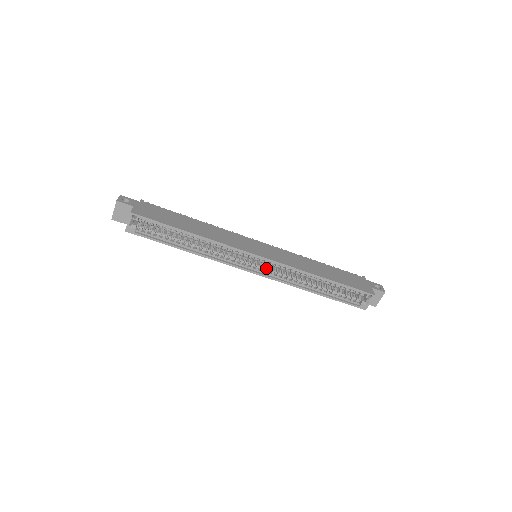
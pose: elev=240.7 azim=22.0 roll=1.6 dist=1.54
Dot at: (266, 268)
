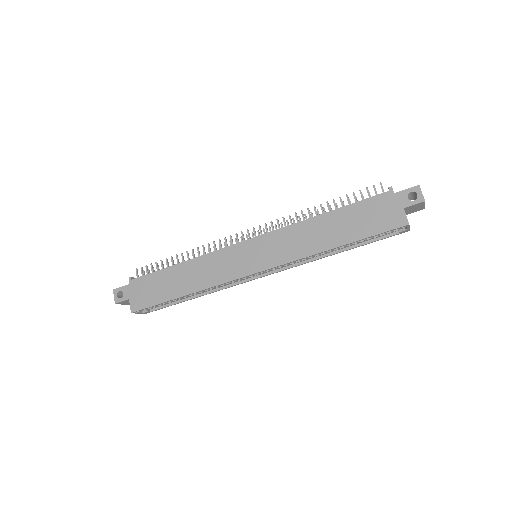
Dot at: occluded
